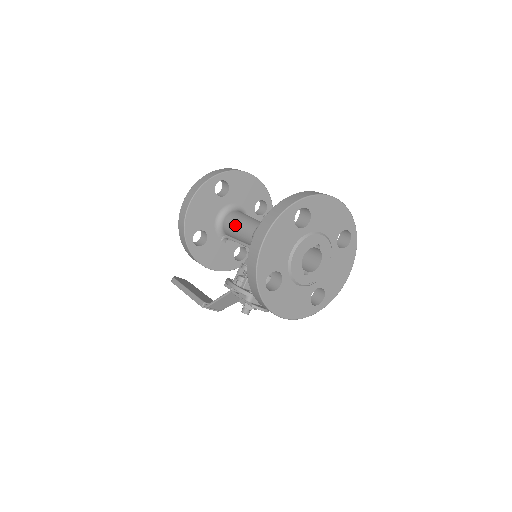
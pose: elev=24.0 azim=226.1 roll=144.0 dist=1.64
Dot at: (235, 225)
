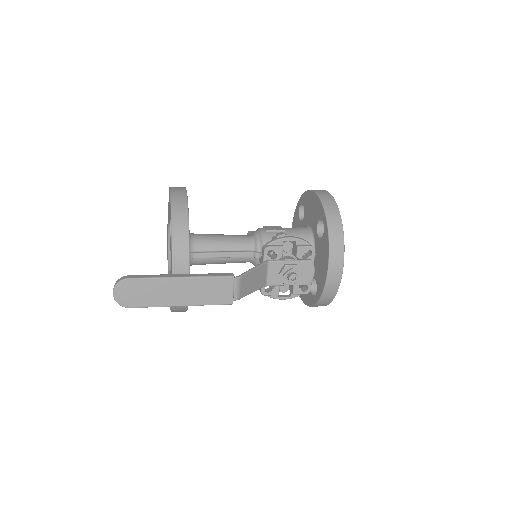
Dot at: (217, 235)
